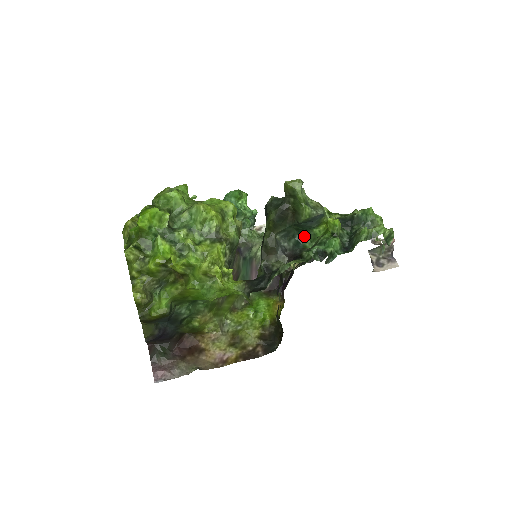
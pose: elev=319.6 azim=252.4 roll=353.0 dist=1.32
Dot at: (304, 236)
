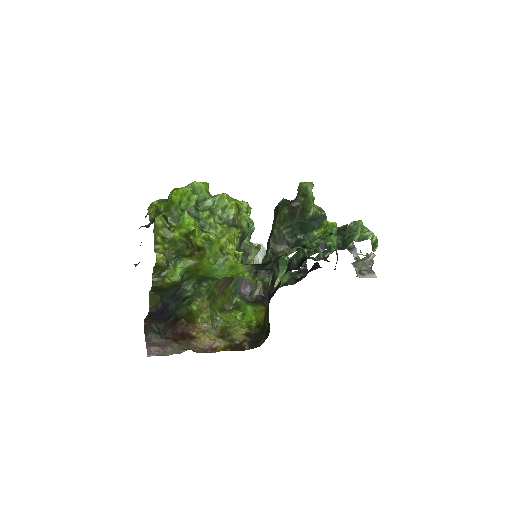
Dot at: (304, 237)
